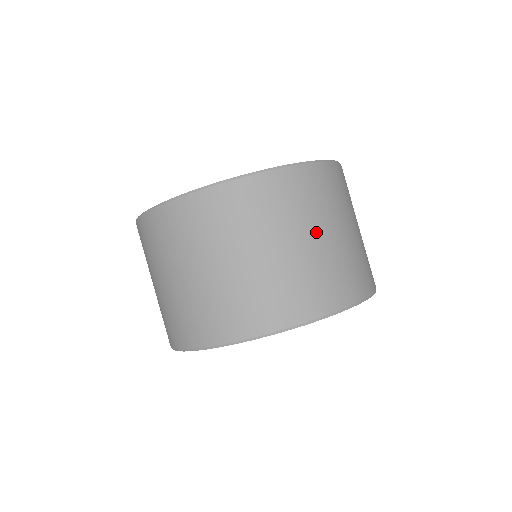
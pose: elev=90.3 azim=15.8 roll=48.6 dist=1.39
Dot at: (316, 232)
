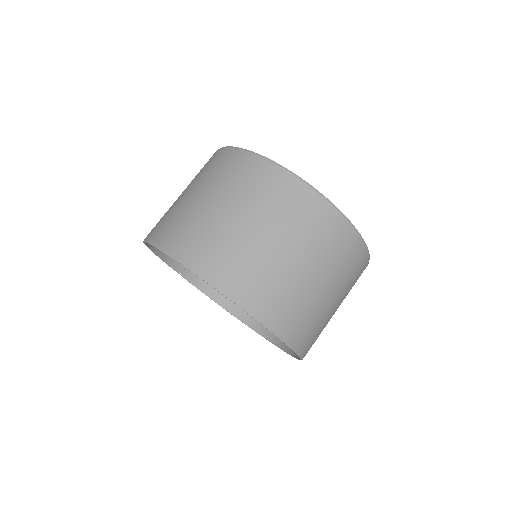
Dot at: (312, 267)
